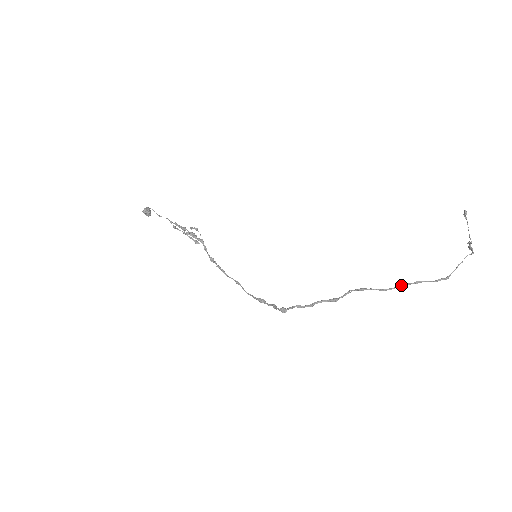
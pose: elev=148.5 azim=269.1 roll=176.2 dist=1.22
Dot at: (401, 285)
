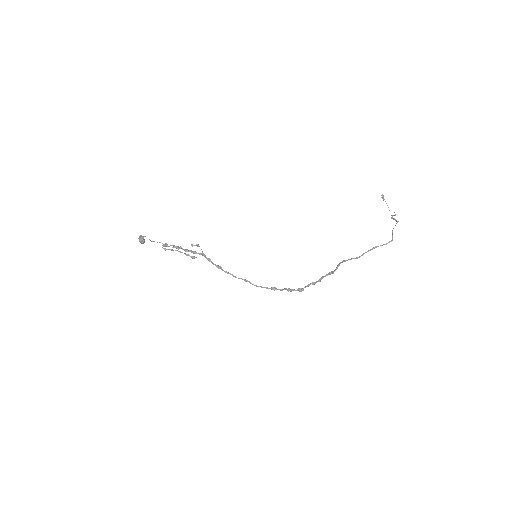
Dot at: (366, 252)
